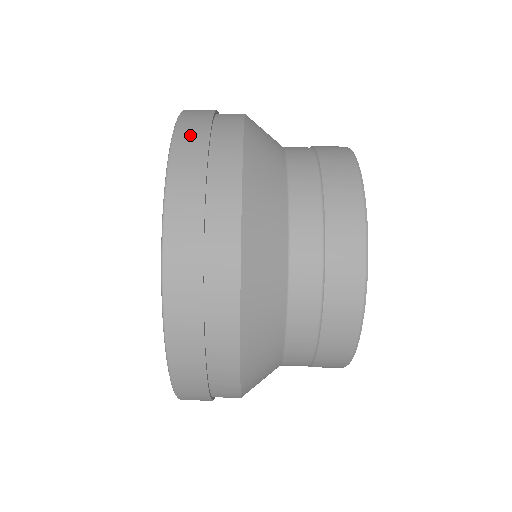
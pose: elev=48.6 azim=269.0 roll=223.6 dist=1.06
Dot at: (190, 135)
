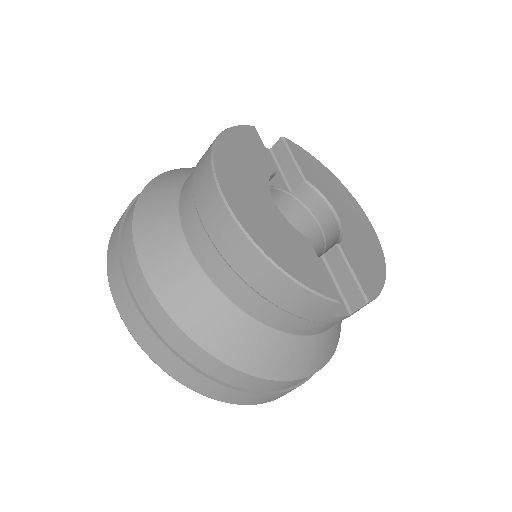
Dot at: occluded
